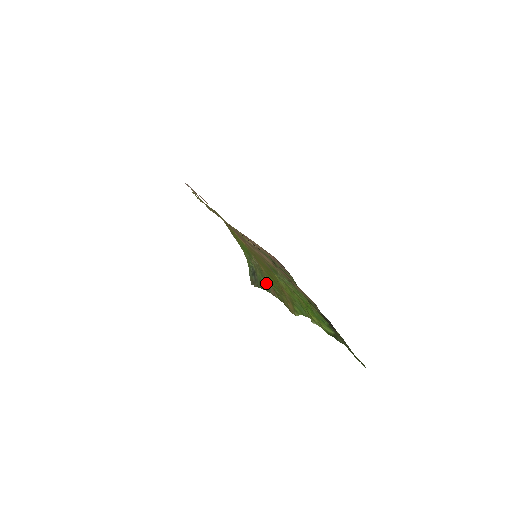
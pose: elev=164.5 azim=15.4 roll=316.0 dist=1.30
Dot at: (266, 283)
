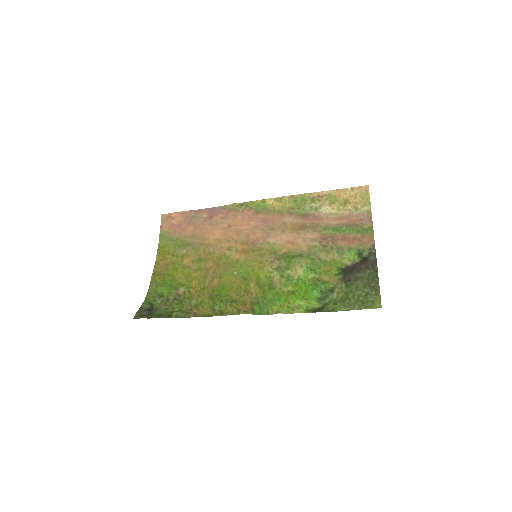
Dot at: (182, 310)
